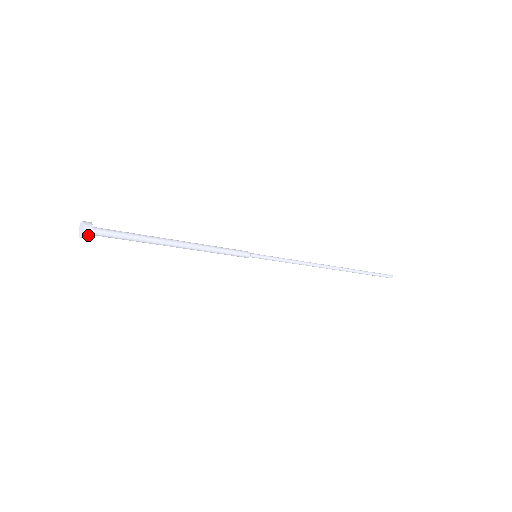
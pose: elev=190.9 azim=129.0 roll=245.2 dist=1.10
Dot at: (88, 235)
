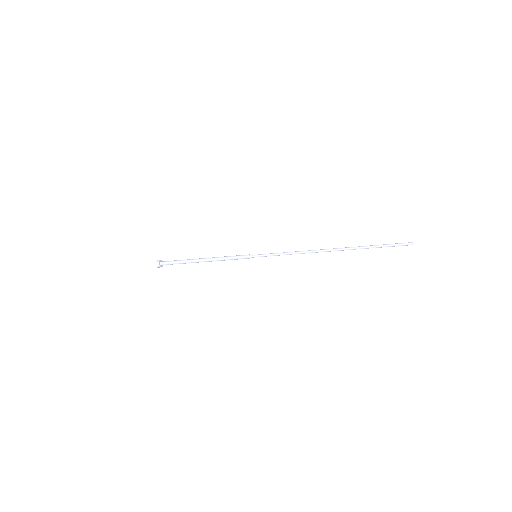
Dot at: (158, 263)
